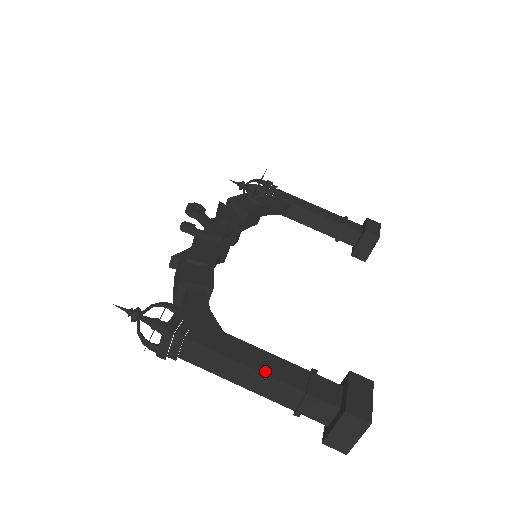
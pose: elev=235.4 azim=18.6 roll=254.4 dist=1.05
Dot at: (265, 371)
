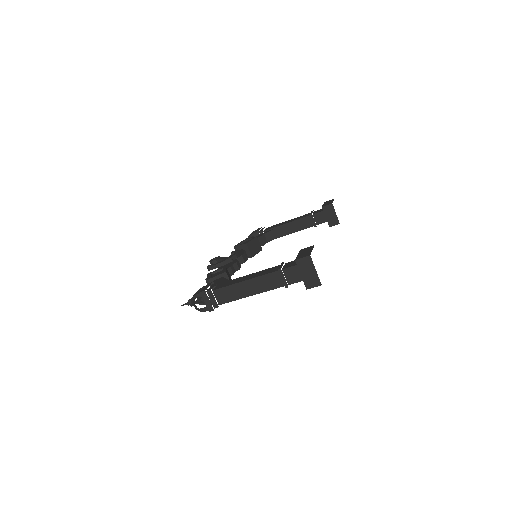
Dot at: (255, 277)
